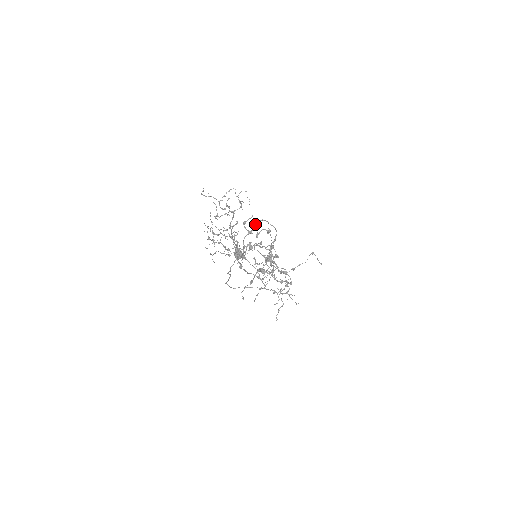
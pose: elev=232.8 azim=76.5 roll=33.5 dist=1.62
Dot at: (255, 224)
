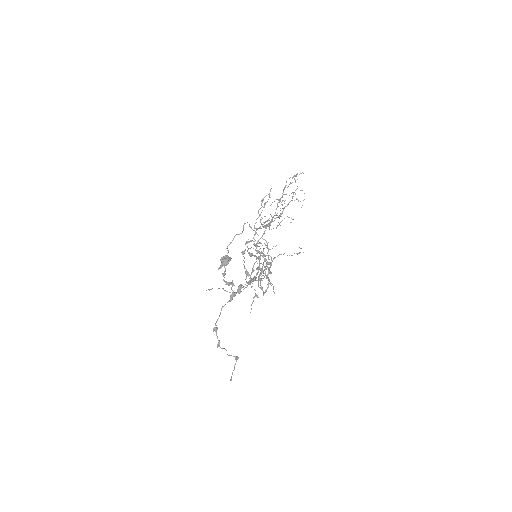
Dot at: occluded
